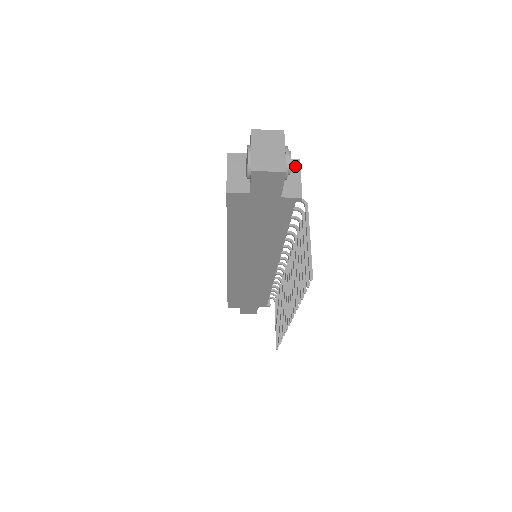
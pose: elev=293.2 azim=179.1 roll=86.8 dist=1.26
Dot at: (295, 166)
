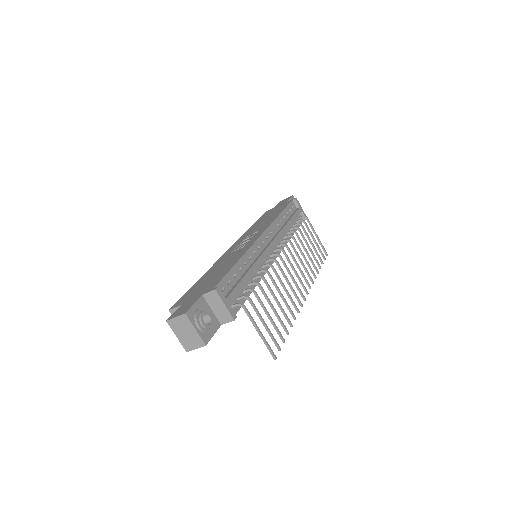
Dot at: (216, 297)
